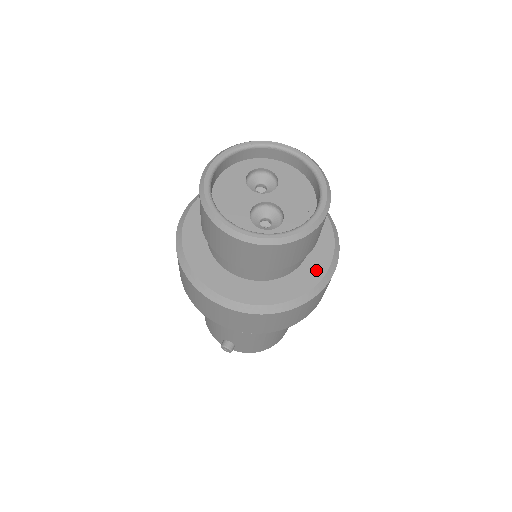
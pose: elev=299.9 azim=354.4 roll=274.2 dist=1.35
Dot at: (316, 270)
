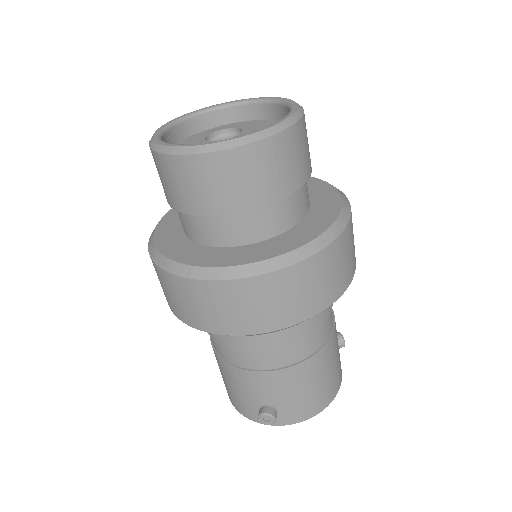
Dot at: (326, 214)
